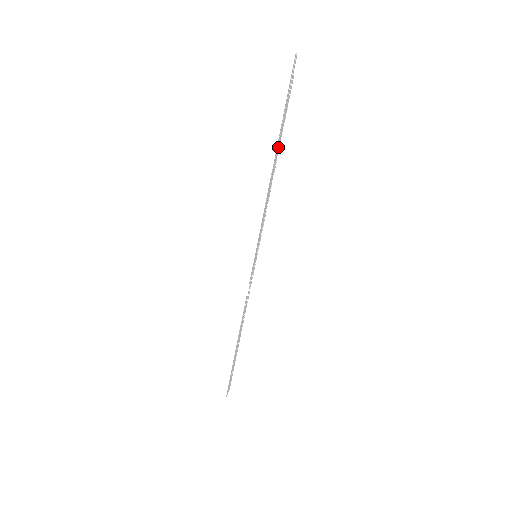
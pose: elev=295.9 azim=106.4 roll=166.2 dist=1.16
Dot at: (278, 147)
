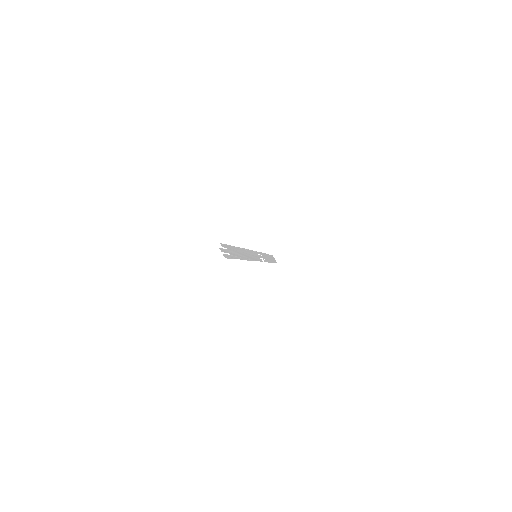
Dot at: (237, 251)
